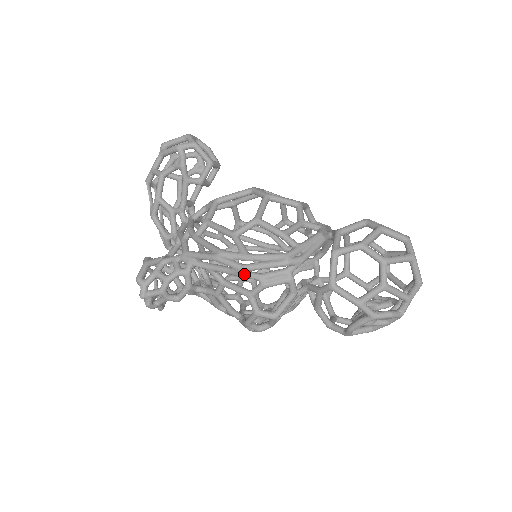
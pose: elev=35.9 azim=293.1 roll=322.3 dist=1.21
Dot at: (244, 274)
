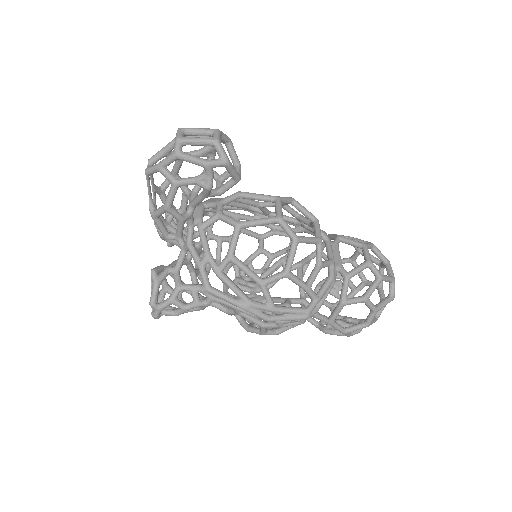
Dot at: (266, 320)
